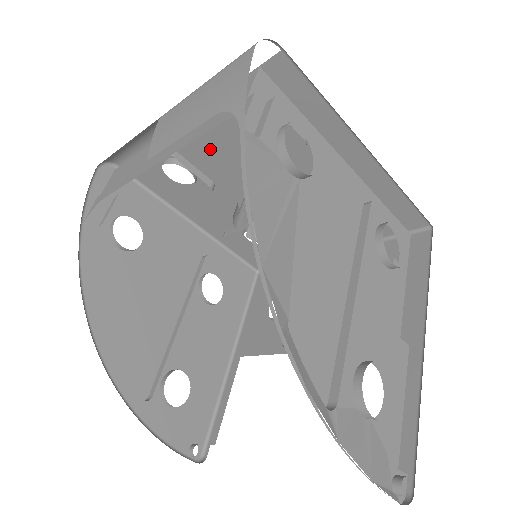
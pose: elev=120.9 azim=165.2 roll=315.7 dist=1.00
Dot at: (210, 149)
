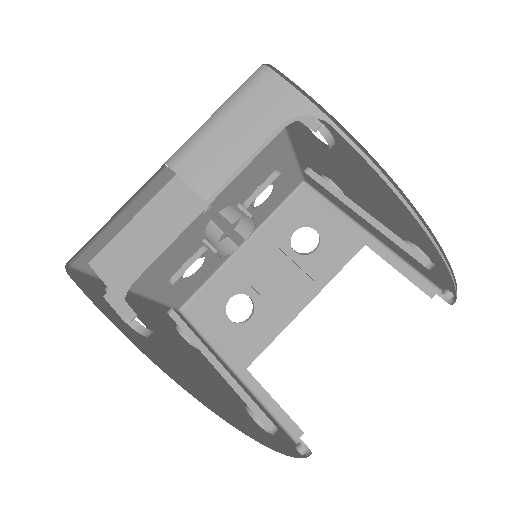
Dot at: occluded
